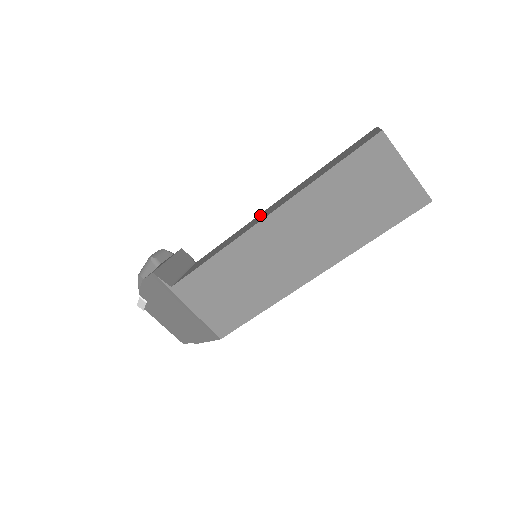
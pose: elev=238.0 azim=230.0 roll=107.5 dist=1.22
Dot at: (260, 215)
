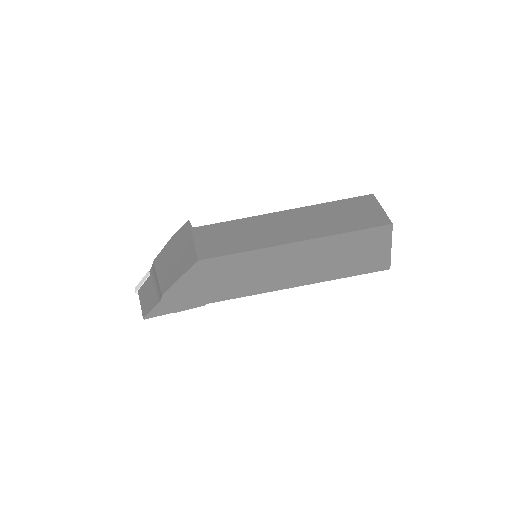
Dot at: occluded
